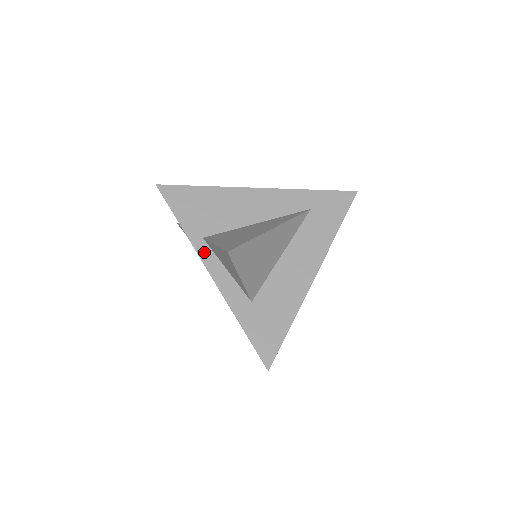
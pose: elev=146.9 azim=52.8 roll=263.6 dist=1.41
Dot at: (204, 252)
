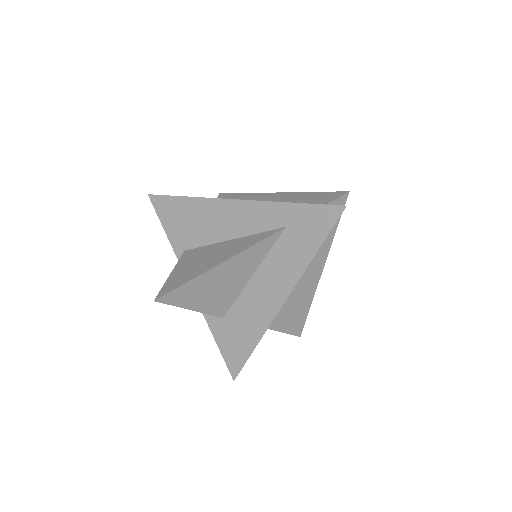
Dot at: occluded
